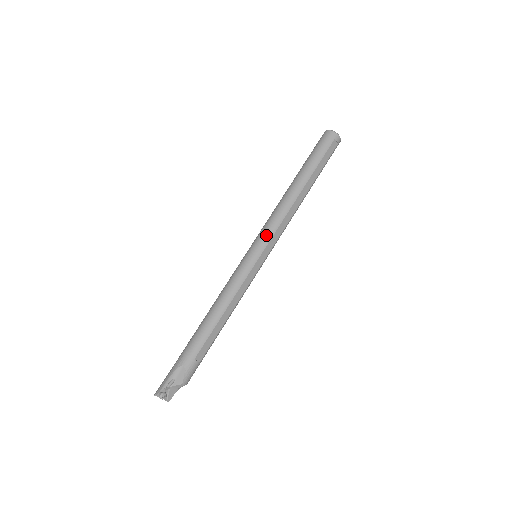
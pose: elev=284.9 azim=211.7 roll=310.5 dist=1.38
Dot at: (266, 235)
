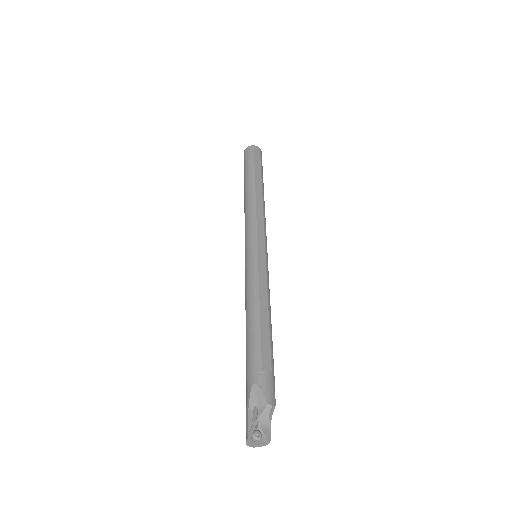
Dot at: (250, 232)
